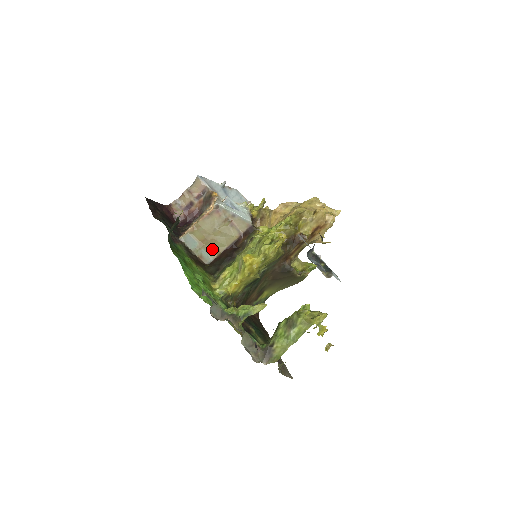
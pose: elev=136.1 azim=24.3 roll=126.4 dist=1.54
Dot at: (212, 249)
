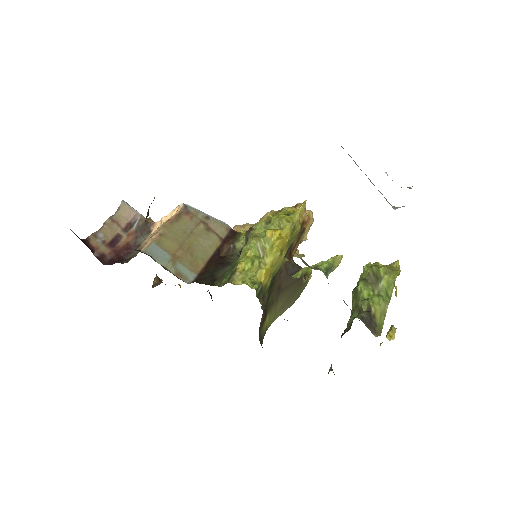
Dot at: (191, 262)
